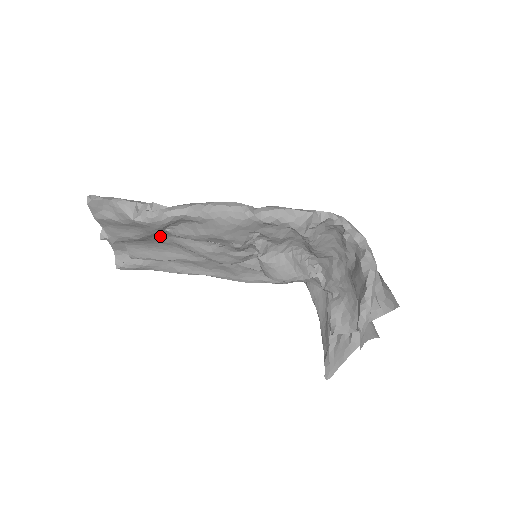
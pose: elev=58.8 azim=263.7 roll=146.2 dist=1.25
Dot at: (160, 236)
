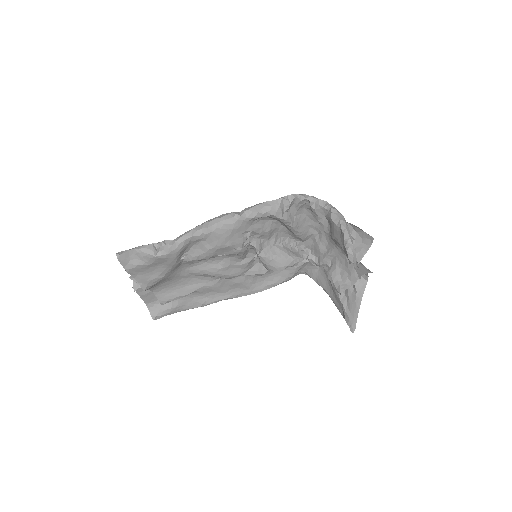
Dot at: (178, 270)
